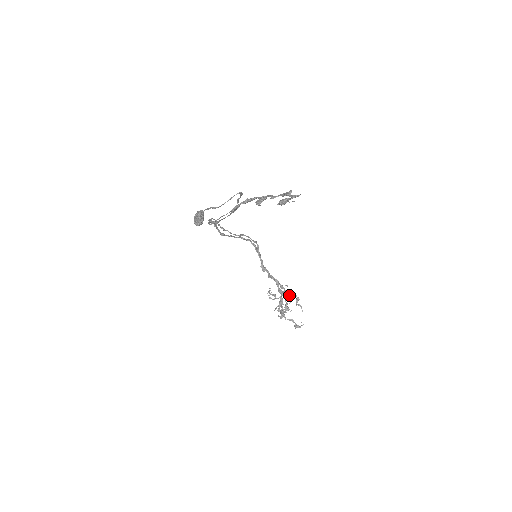
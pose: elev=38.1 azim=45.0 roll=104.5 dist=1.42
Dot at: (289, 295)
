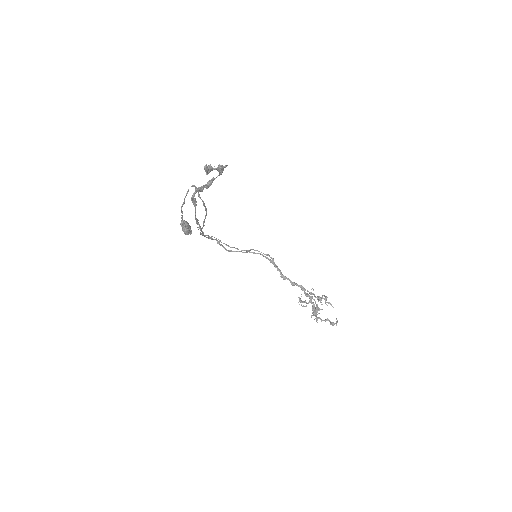
Dot at: (318, 298)
